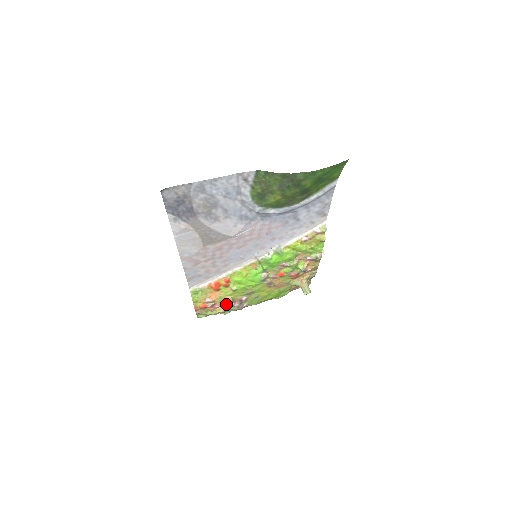
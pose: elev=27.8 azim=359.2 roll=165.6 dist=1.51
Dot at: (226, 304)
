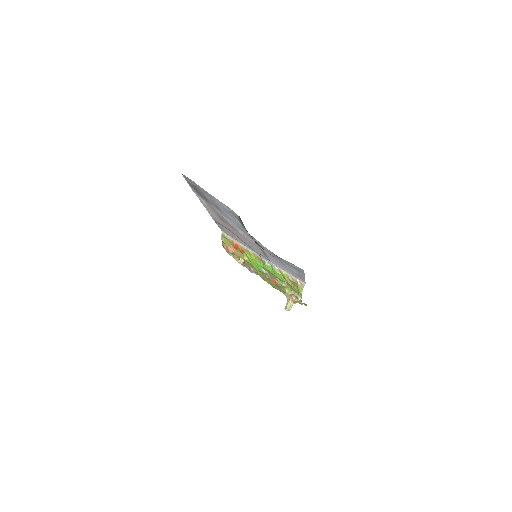
Dot at: occluded
